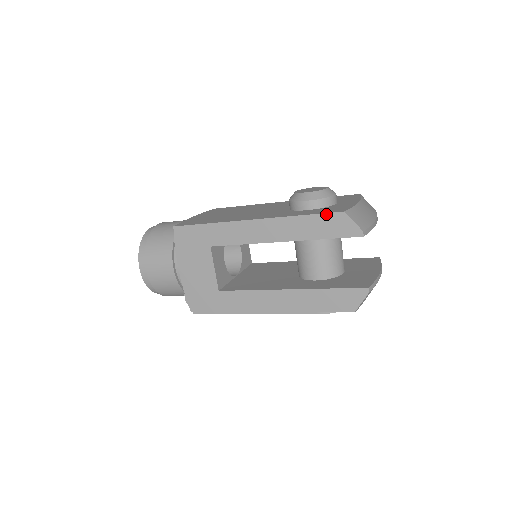
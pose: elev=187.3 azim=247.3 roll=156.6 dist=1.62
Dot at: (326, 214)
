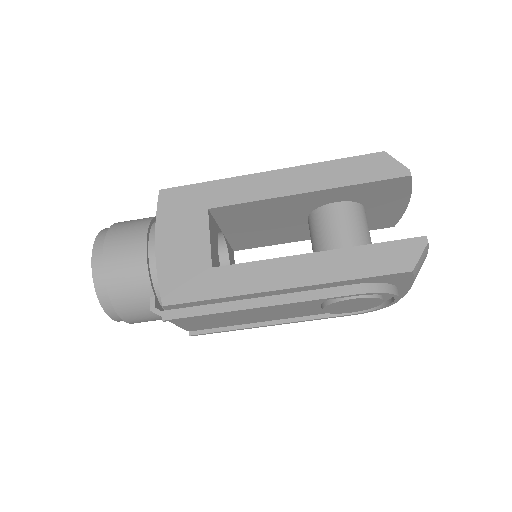
Dot at: (363, 156)
